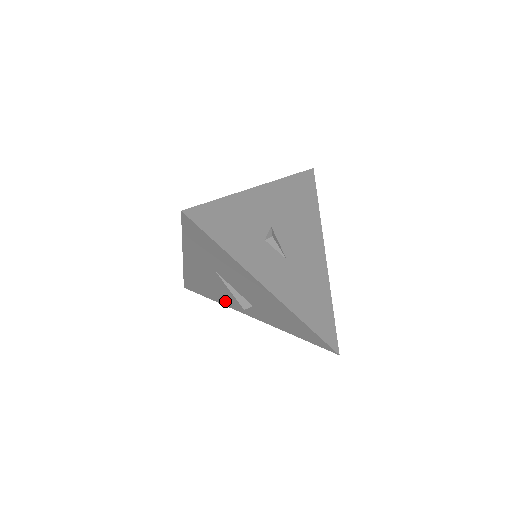
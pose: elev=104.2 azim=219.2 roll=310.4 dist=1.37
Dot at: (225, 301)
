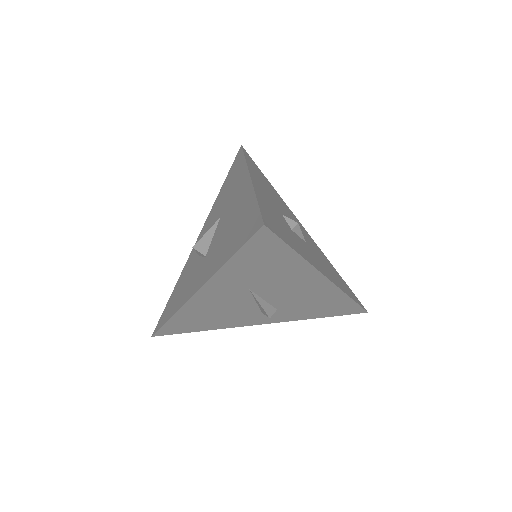
Dot at: (226, 323)
